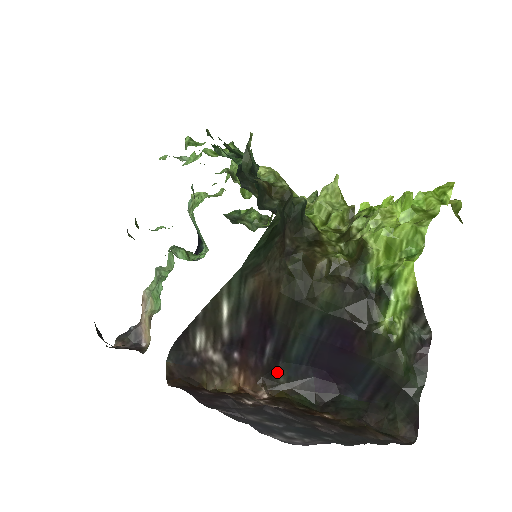
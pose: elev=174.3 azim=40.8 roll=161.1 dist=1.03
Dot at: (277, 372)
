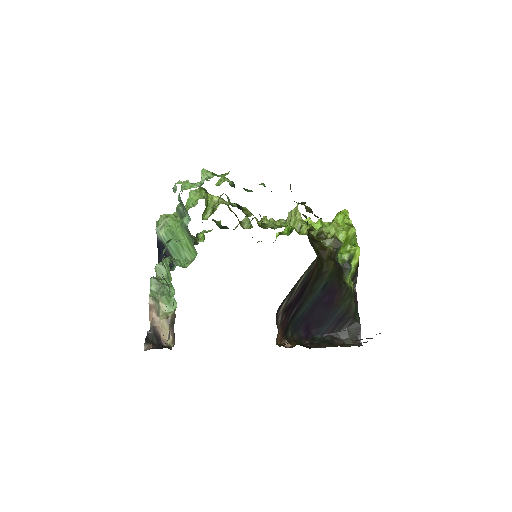
Dot at: (289, 329)
